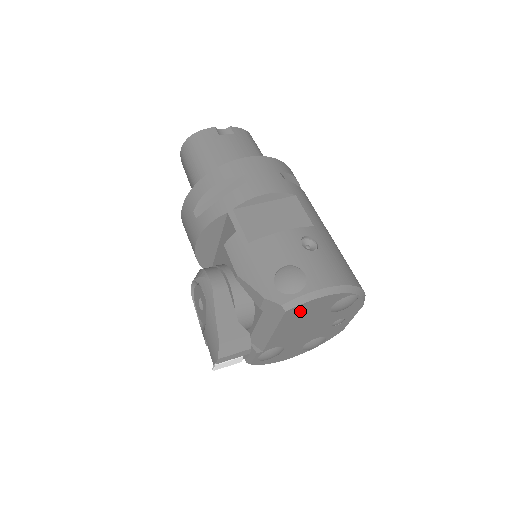
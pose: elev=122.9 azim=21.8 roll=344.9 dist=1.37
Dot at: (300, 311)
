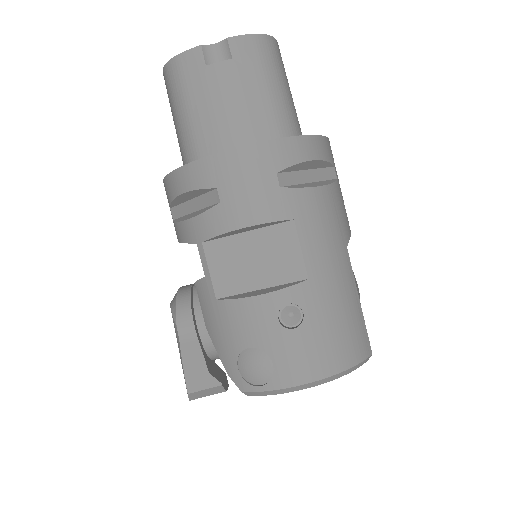
Dot at: occluded
